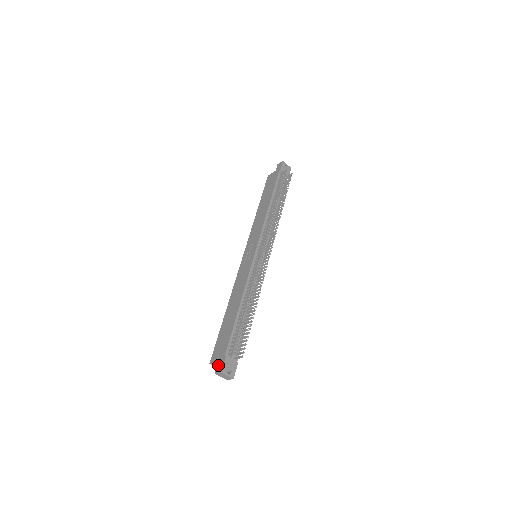
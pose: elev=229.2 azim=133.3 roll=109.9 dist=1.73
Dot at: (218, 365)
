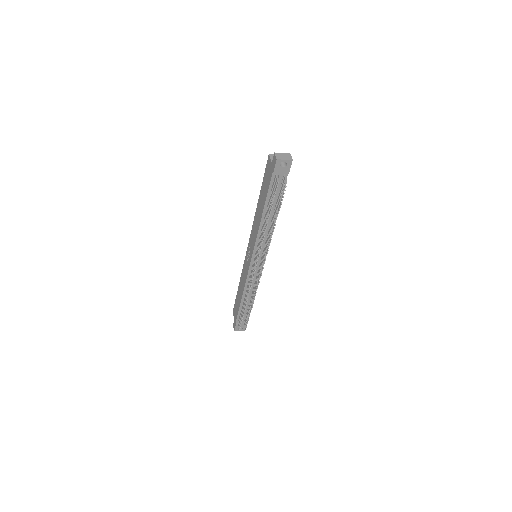
Dot at: (234, 323)
